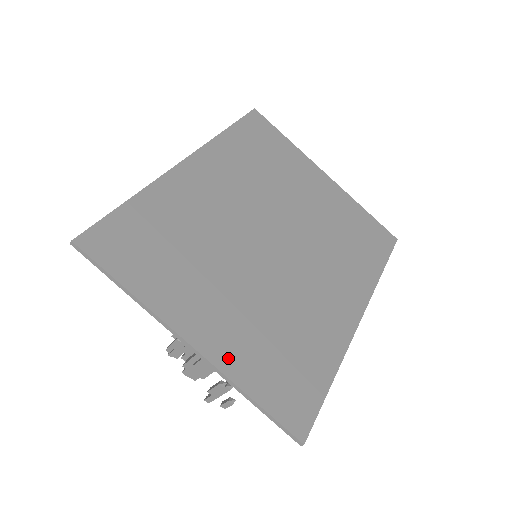
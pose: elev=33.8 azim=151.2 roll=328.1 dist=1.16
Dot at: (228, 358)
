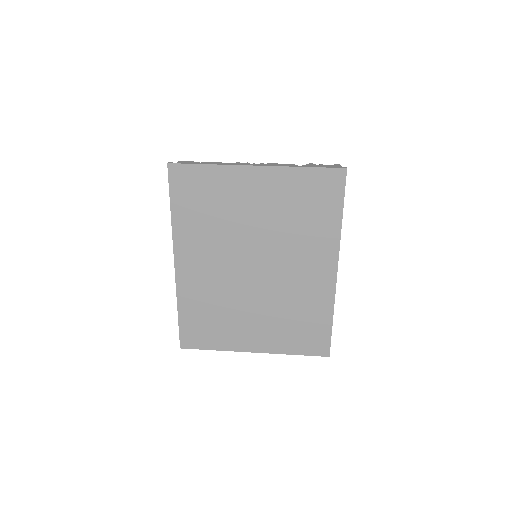
Dot at: (273, 347)
